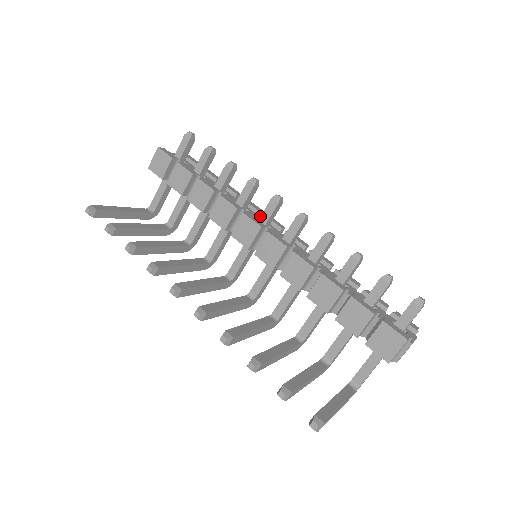
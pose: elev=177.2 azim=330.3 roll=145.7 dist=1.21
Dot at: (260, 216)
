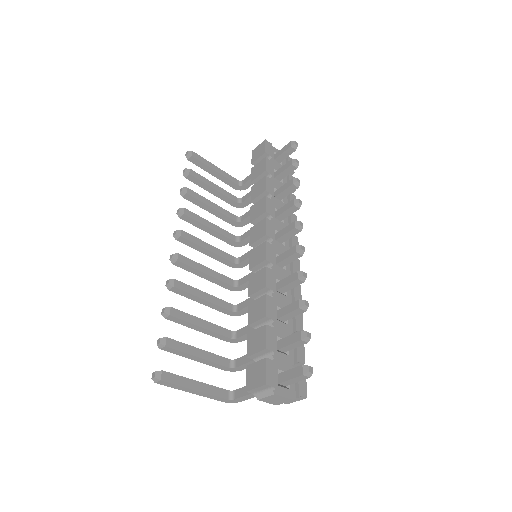
Dot at: (281, 230)
